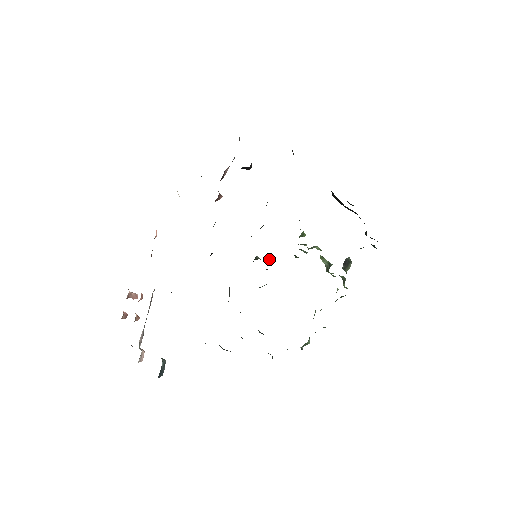
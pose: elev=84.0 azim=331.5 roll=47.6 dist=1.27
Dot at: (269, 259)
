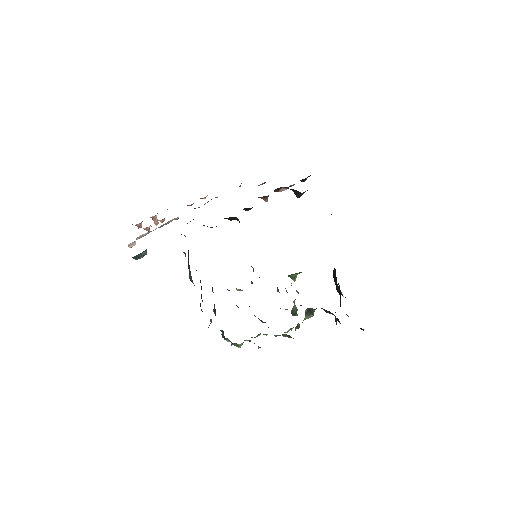
Dot at: occluded
